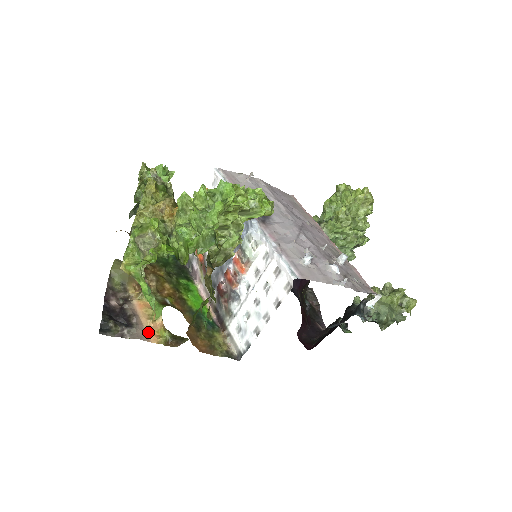
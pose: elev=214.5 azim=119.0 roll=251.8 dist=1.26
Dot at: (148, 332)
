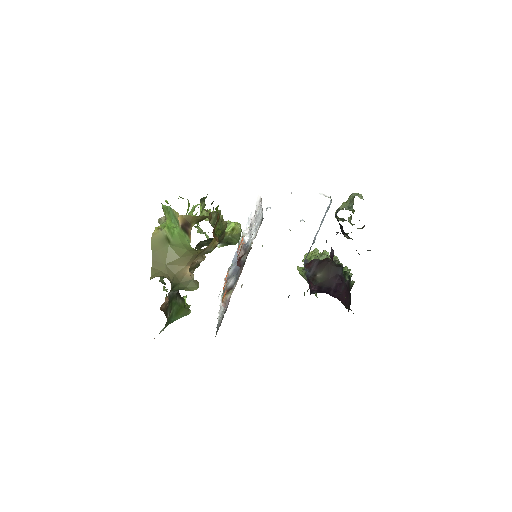
Dot at: occluded
